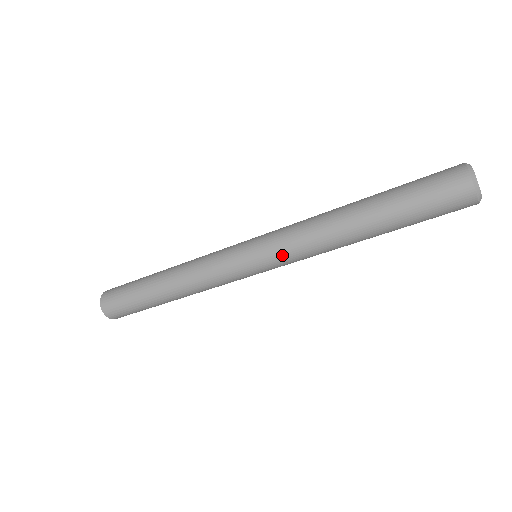
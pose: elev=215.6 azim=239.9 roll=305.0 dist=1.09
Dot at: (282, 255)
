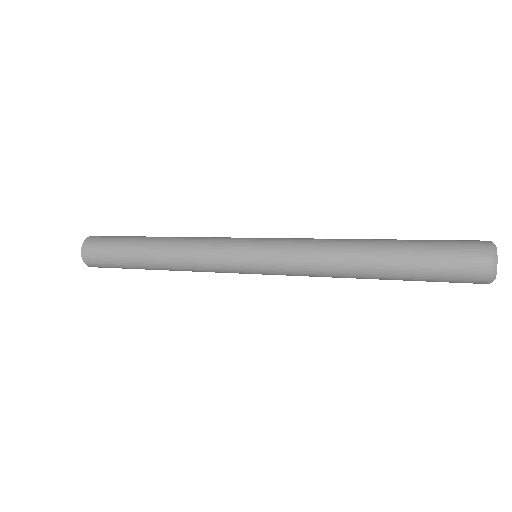
Dot at: (288, 275)
